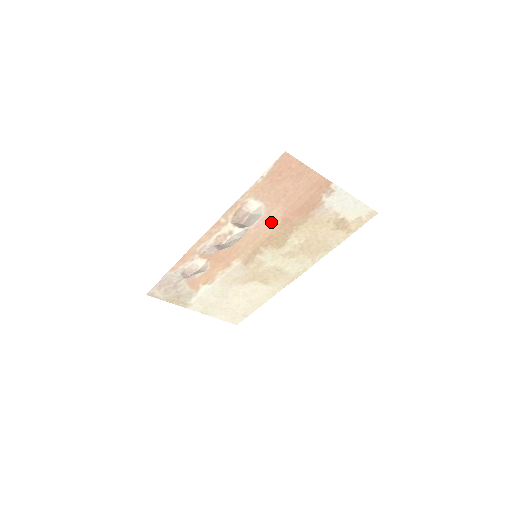
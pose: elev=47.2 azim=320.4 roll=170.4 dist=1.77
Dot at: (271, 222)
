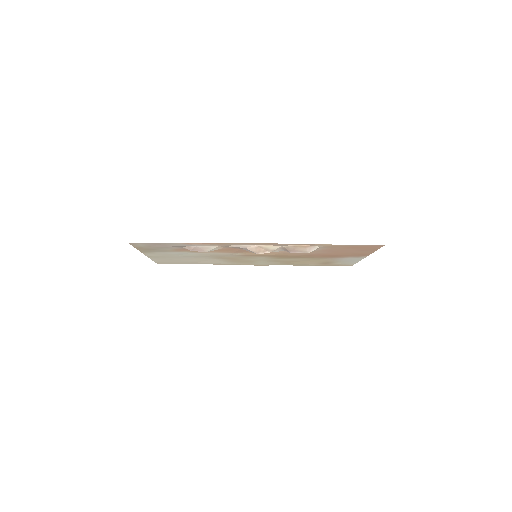
Dot at: (303, 253)
